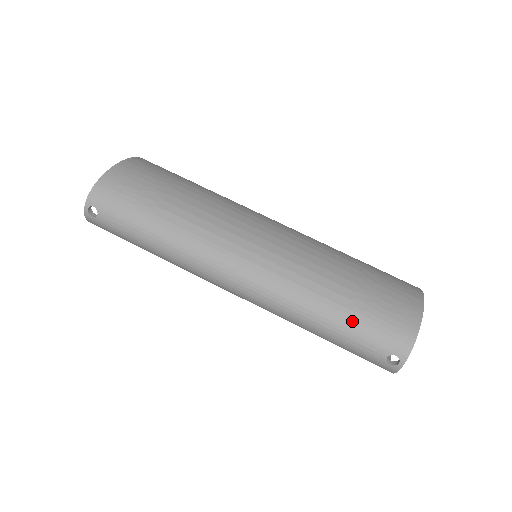
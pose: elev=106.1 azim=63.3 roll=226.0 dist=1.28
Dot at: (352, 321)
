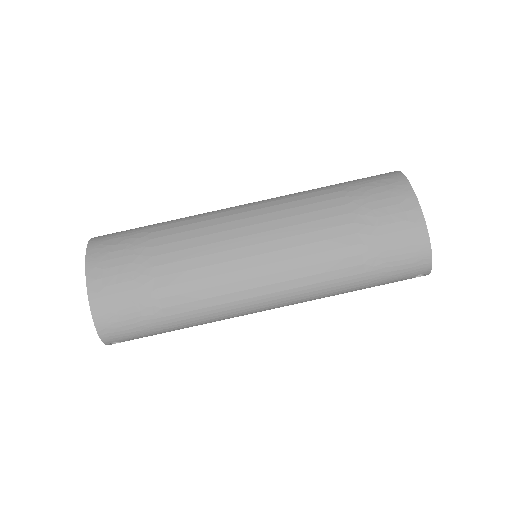
Dot at: (375, 278)
